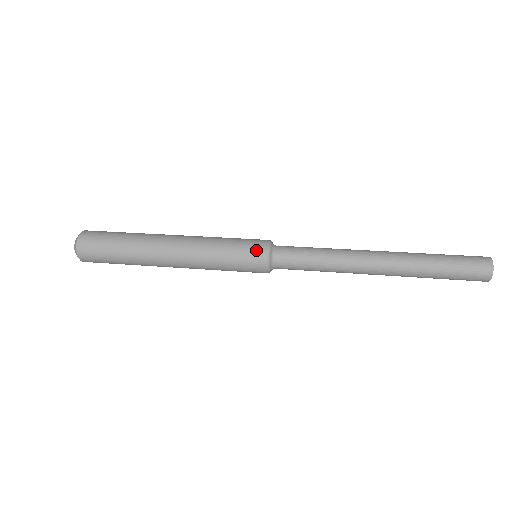
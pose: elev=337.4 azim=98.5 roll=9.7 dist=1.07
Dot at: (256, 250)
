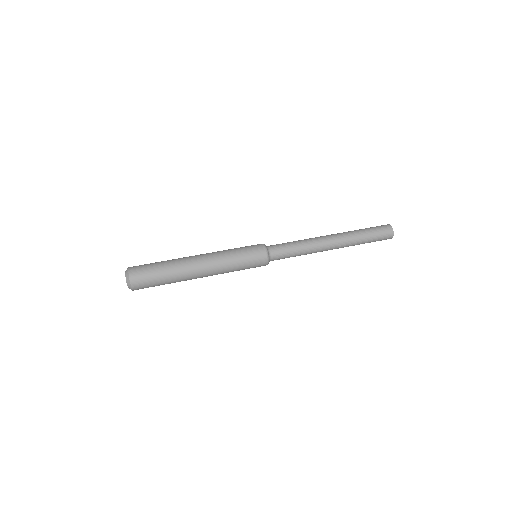
Dot at: (260, 261)
